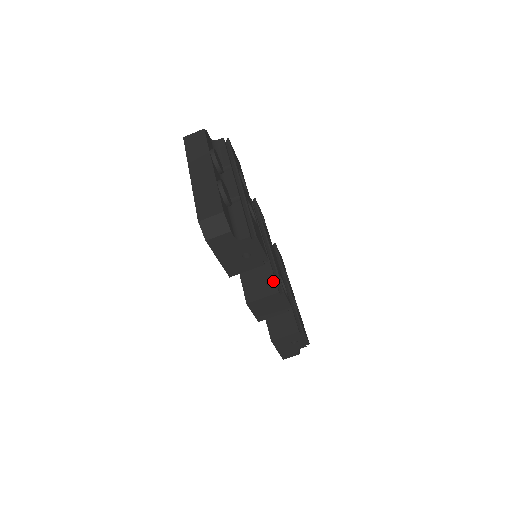
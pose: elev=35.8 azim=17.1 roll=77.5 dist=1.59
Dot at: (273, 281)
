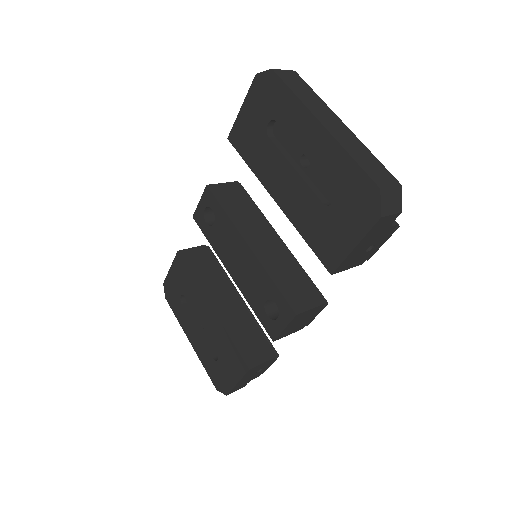
Dot at: (314, 288)
